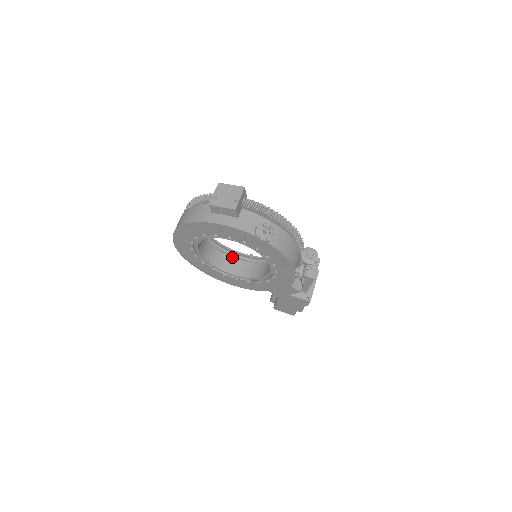
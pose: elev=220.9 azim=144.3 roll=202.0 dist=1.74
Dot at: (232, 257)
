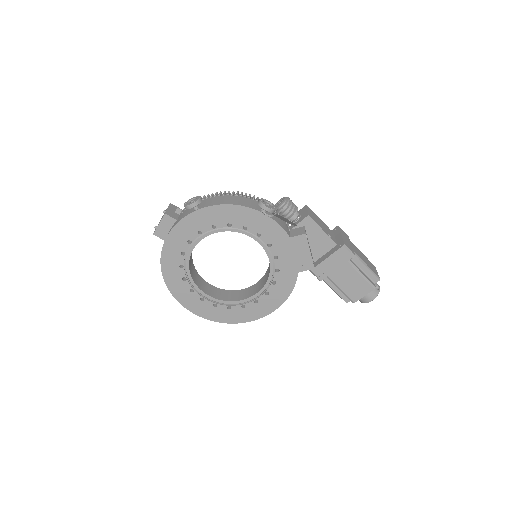
Dot at: (253, 285)
